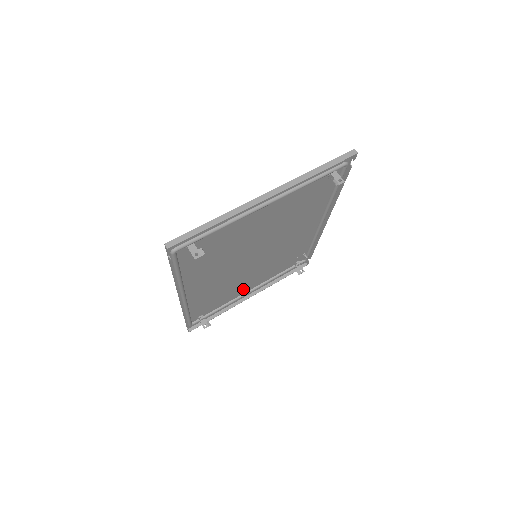
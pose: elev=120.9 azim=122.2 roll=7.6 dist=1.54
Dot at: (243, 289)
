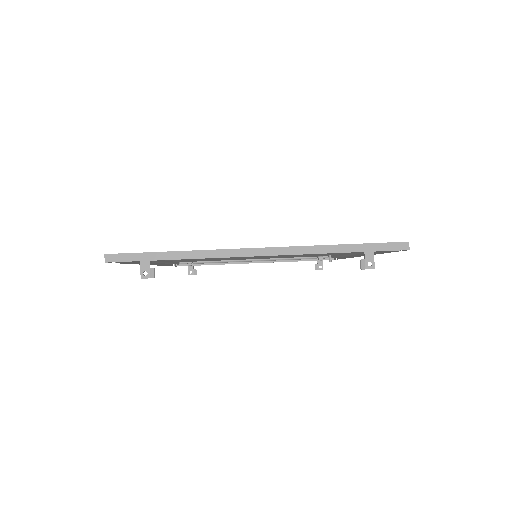
Dot at: occluded
